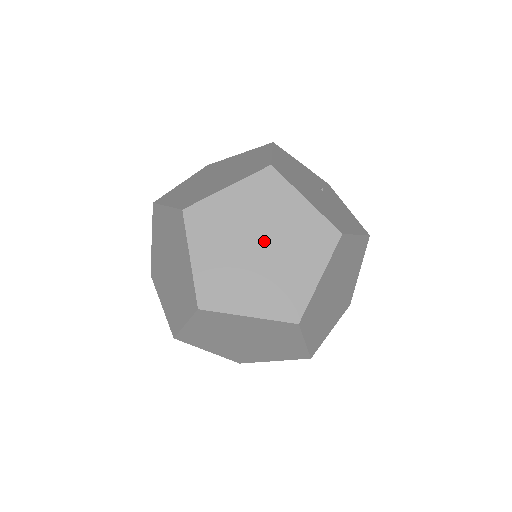
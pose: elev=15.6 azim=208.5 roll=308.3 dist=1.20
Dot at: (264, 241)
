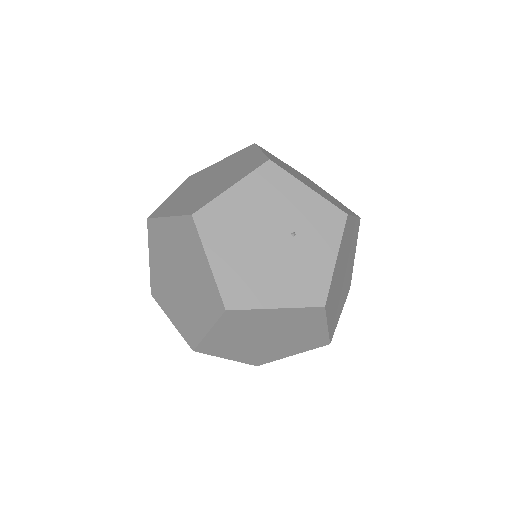
Dot at: (182, 276)
